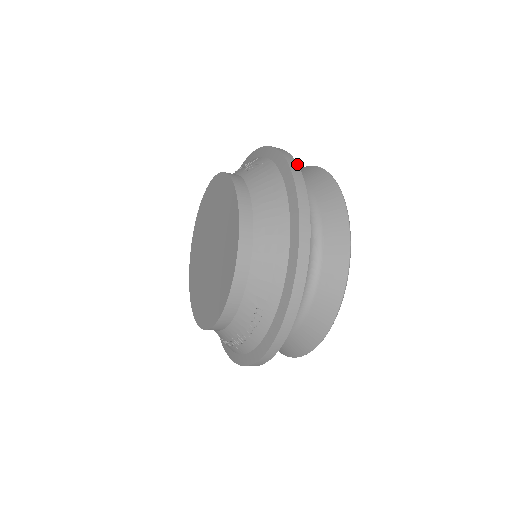
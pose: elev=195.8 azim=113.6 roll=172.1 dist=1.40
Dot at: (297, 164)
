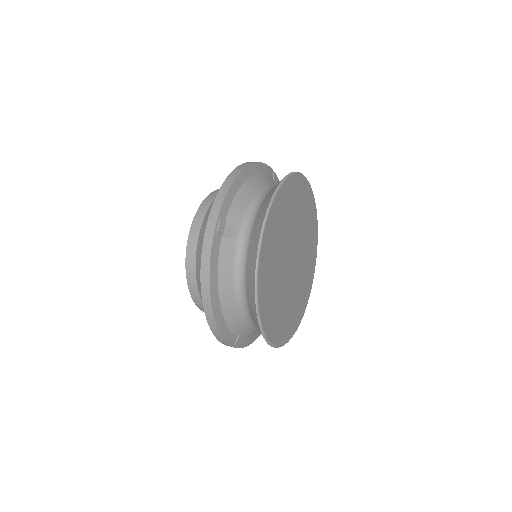
Dot at: (230, 184)
